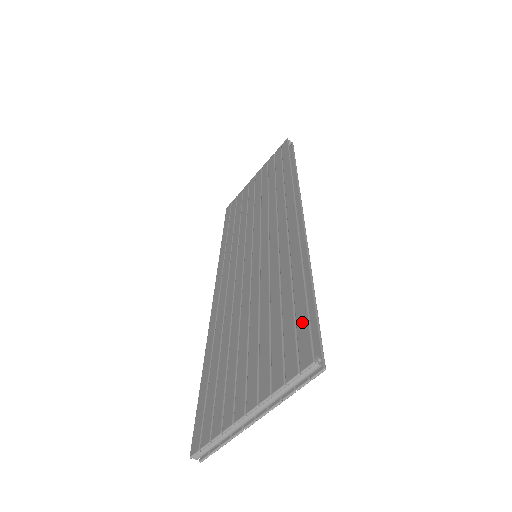
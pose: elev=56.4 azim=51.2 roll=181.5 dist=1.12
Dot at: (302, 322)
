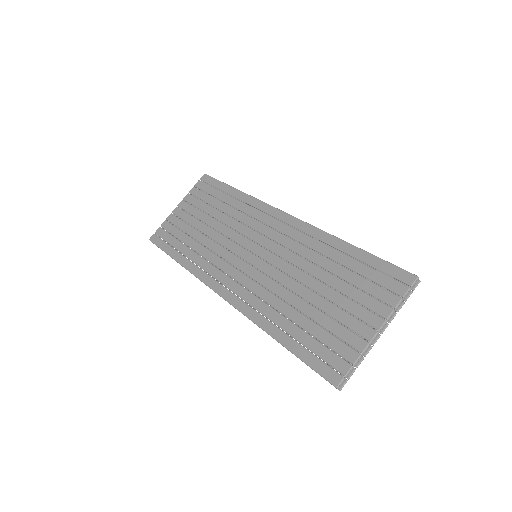
Dot at: (382, 265)
